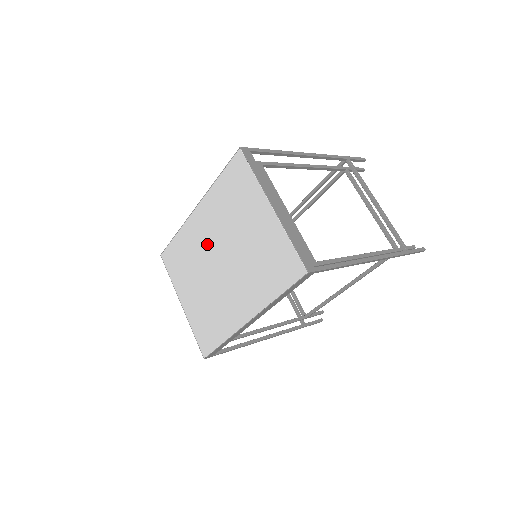
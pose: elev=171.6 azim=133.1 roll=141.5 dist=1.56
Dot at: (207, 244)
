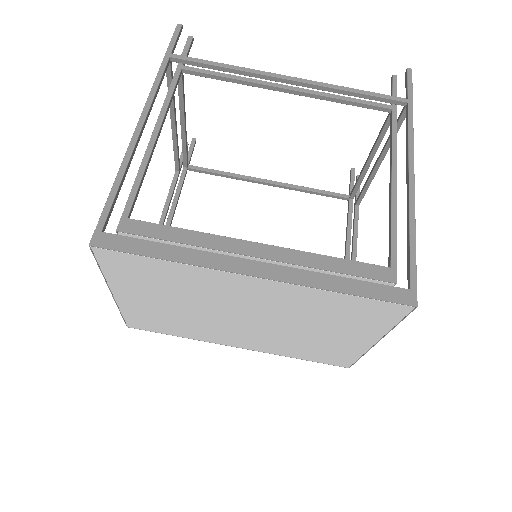
Dot at: (237, 303)
